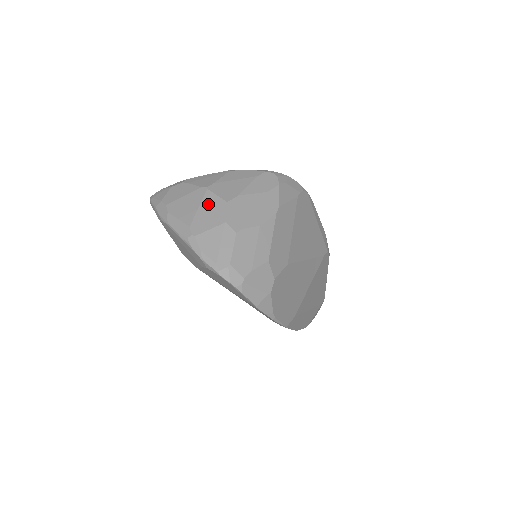
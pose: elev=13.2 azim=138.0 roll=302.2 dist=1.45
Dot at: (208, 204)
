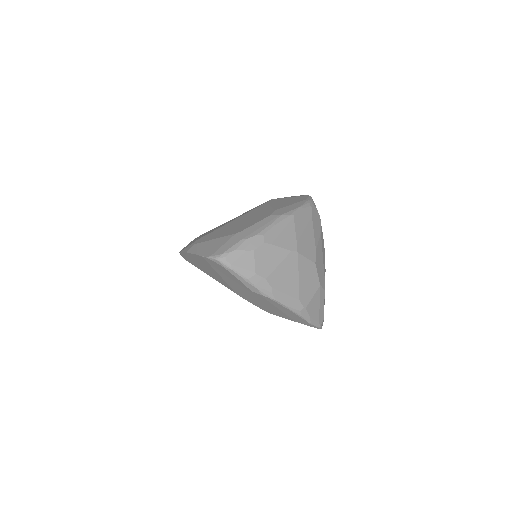
Dot at: (304, 271)
